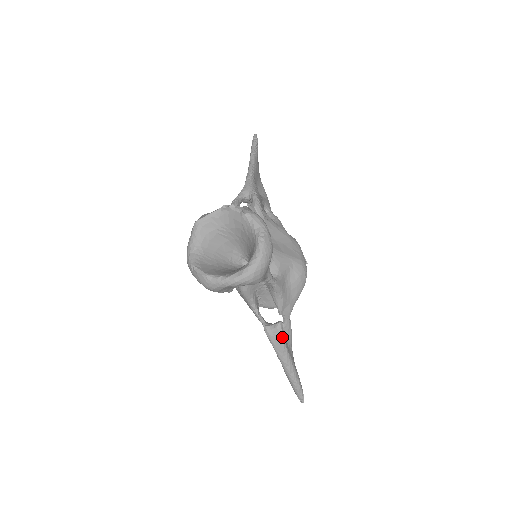
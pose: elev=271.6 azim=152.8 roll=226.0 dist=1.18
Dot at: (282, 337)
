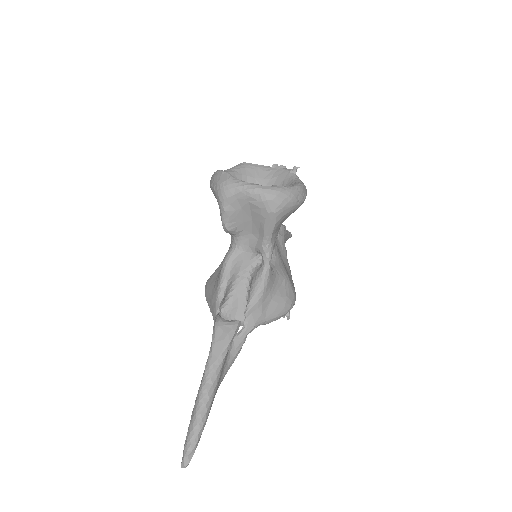
Dot at: (231, 337)
